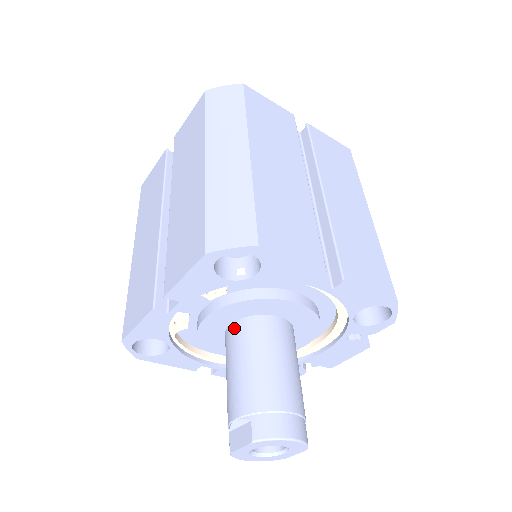
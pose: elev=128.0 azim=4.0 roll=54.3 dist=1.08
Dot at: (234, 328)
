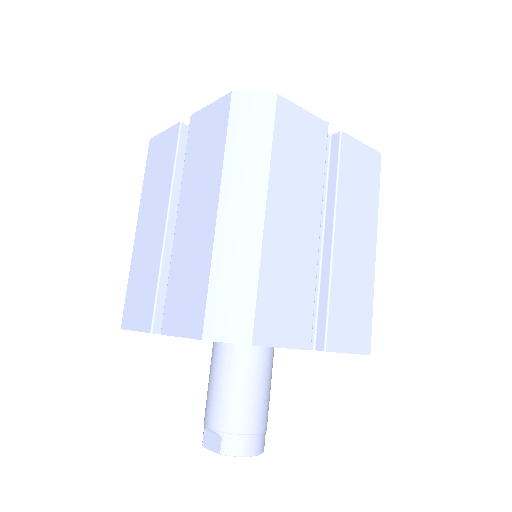
Dot at: (222, 347)
